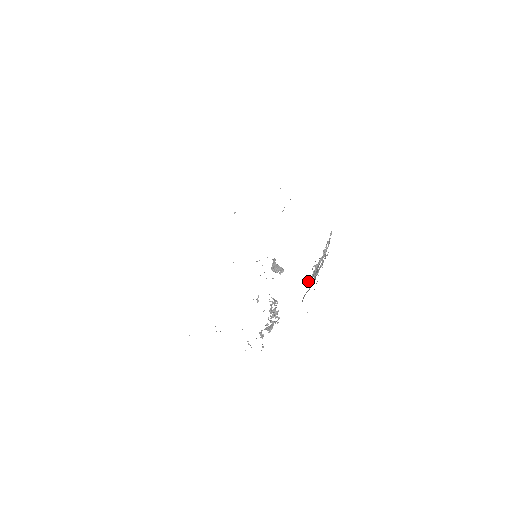
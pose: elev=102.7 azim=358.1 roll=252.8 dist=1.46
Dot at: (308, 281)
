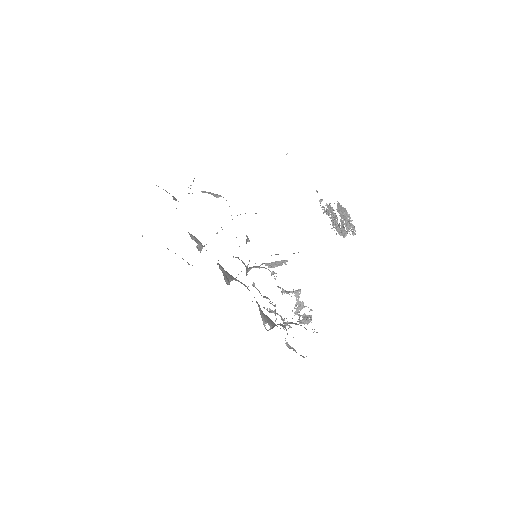
Dot at: occluded
